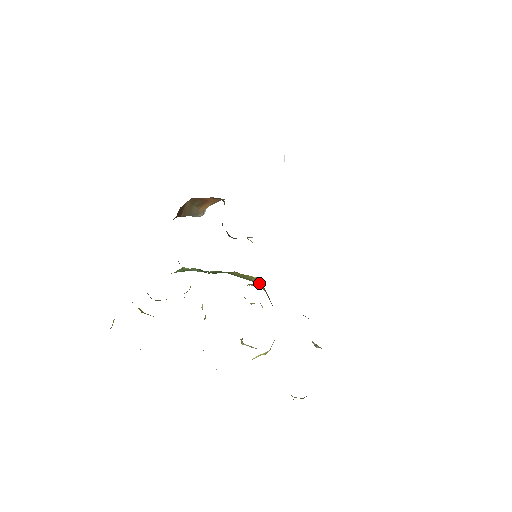
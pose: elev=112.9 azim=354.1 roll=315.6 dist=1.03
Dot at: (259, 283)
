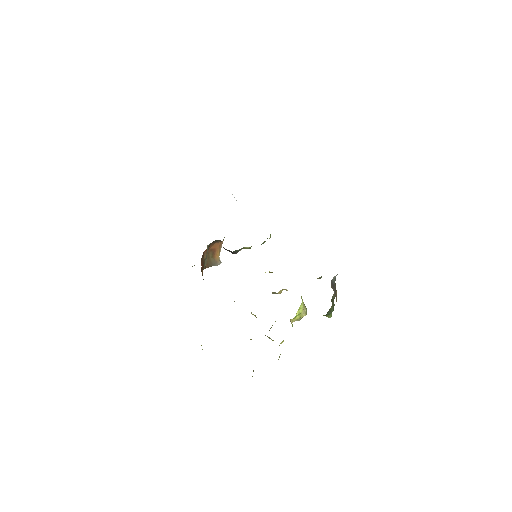
Dot at: (270, 272)
